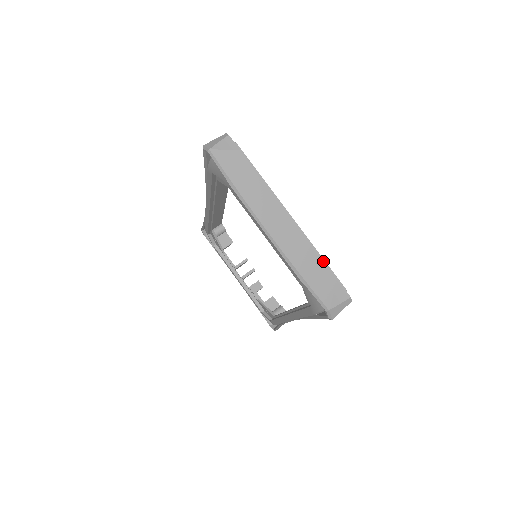
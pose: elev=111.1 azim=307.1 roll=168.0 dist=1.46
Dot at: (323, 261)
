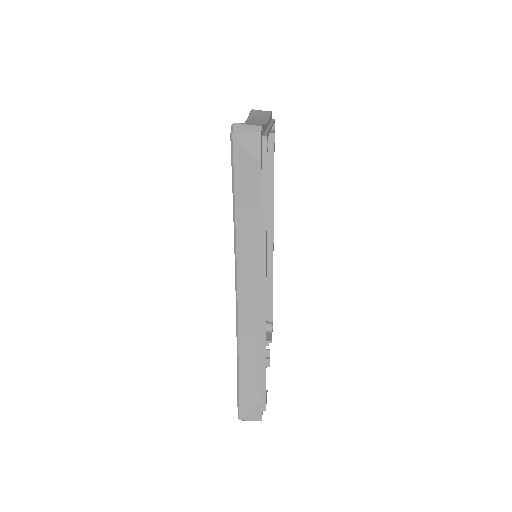
Dot at: (267, 131)
